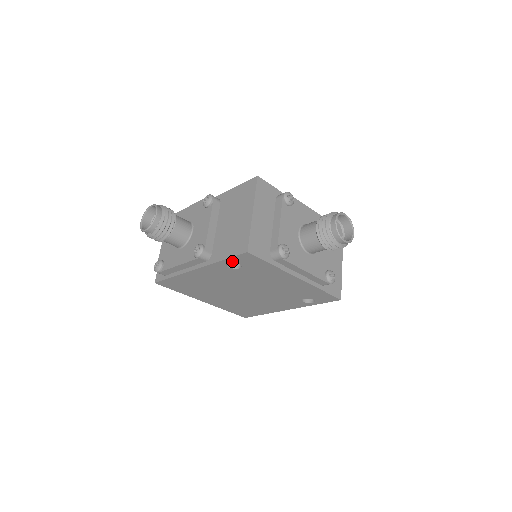
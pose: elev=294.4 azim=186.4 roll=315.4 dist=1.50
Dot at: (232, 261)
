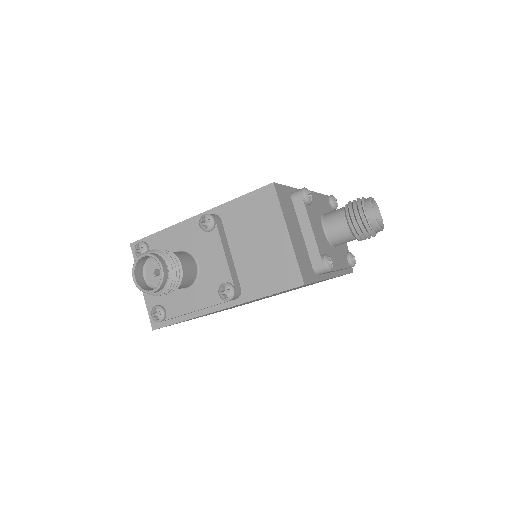
Dot at: occluded
